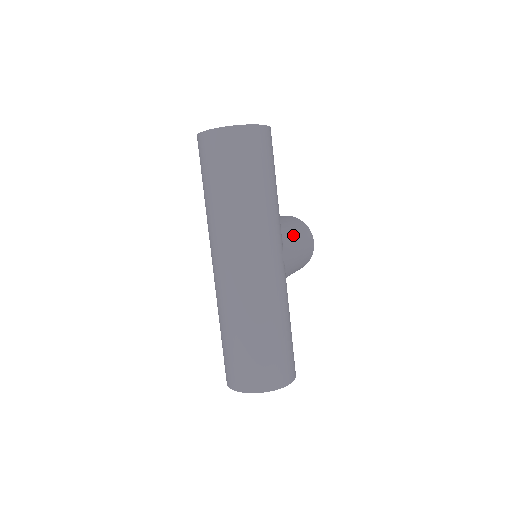
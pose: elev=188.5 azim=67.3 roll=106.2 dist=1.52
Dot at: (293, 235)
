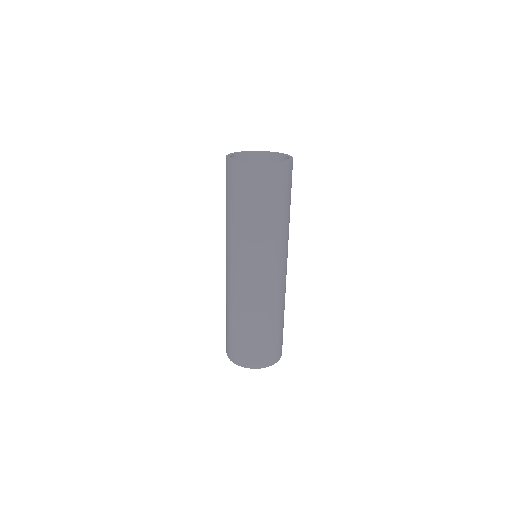
Dot at: occluded
